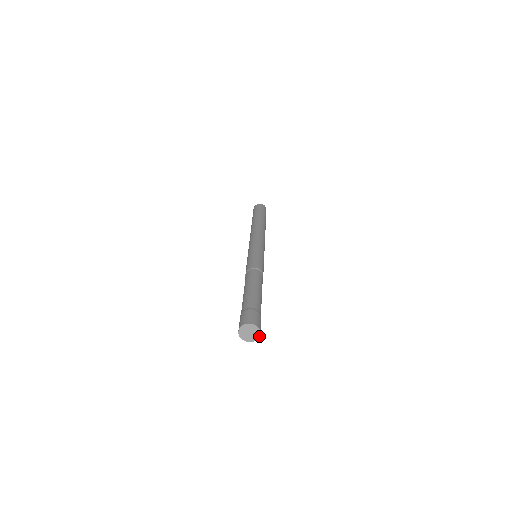
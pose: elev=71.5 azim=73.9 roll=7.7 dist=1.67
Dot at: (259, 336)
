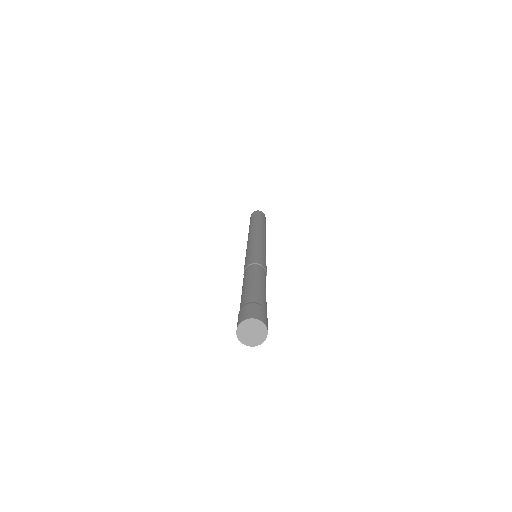
Dot at: (266, 336)
